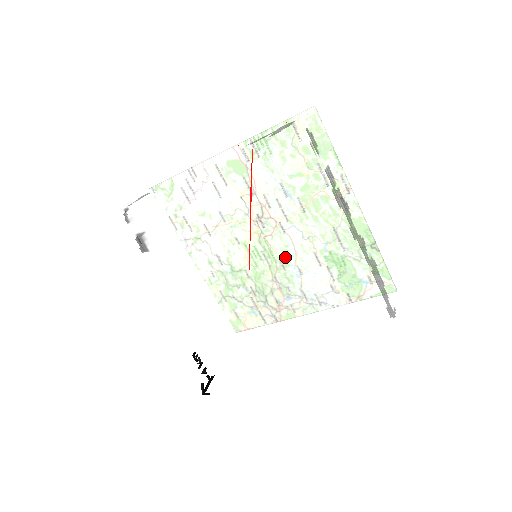
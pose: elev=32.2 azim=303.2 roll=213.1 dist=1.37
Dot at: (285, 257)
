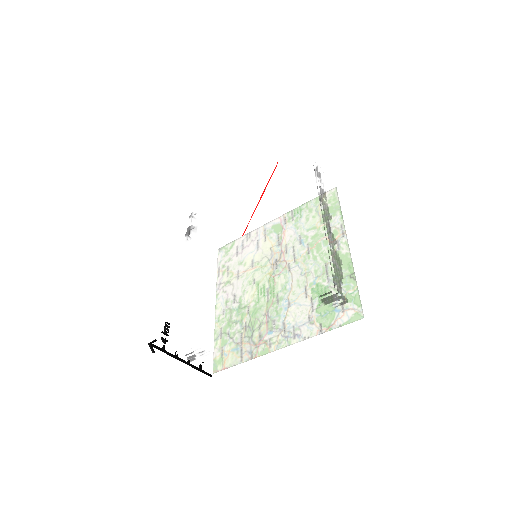
Dot at: (270, 227)
